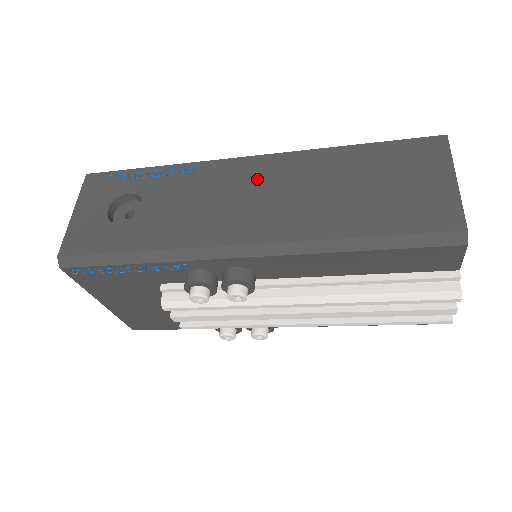
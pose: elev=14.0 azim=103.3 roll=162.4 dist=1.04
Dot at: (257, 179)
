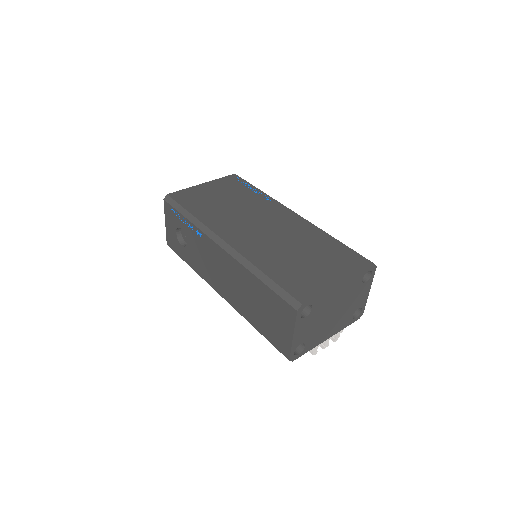
Dot at: (223, 265)
